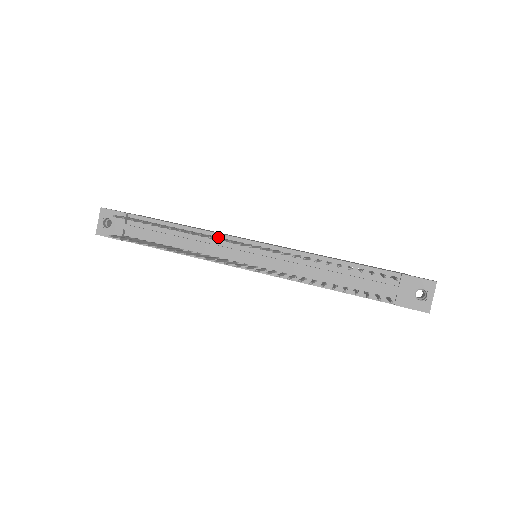
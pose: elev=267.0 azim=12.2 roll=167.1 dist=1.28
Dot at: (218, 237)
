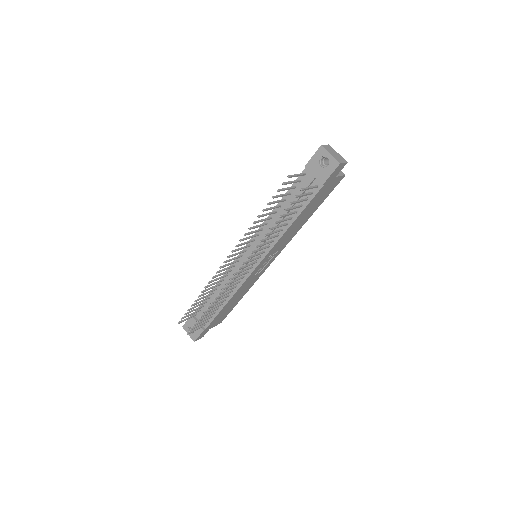
Dot at: (224, 272)
